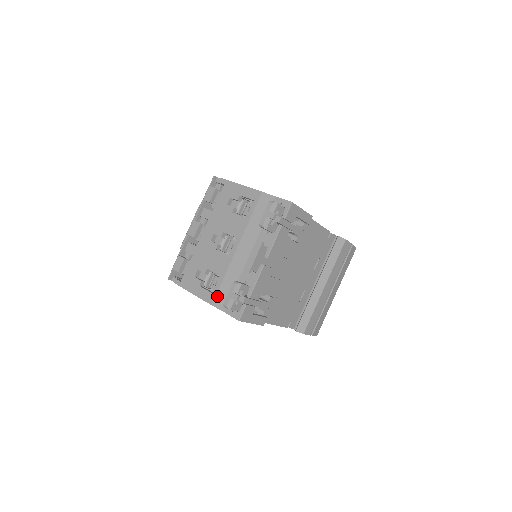
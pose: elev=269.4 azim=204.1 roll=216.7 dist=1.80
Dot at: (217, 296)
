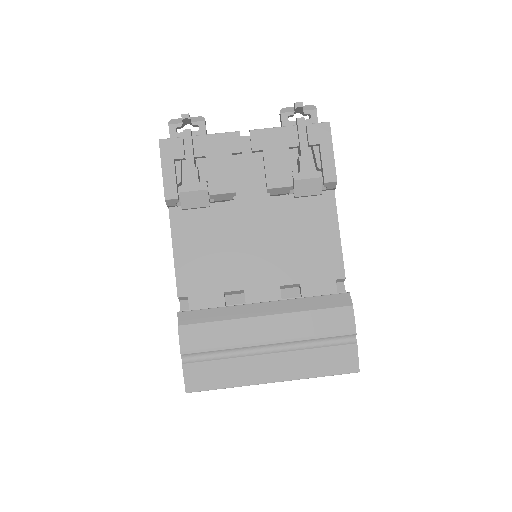
Dot at: occluded
